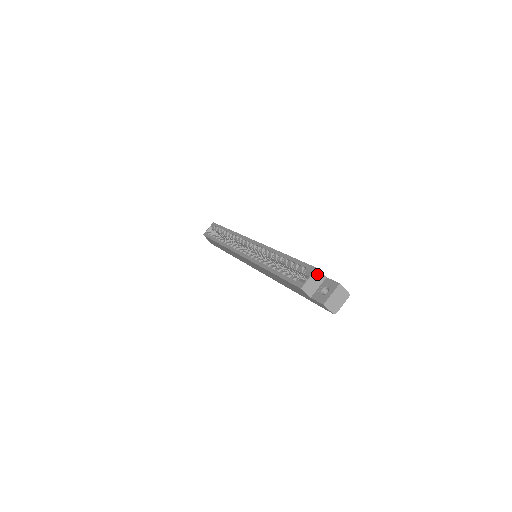
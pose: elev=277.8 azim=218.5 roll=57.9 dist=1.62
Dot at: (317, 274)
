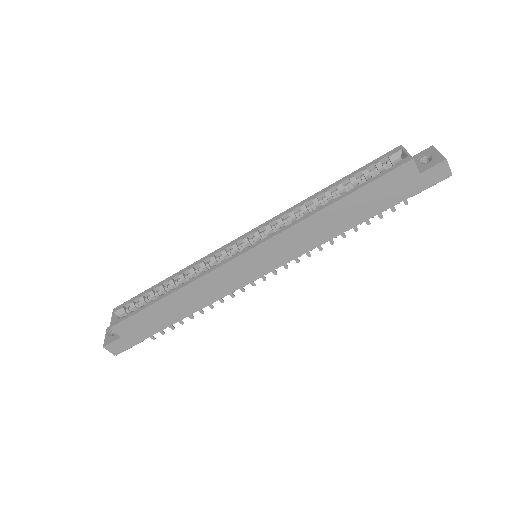
Dot at: occluded
